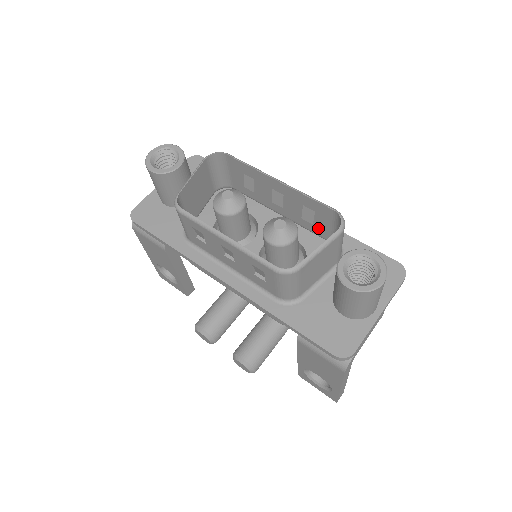
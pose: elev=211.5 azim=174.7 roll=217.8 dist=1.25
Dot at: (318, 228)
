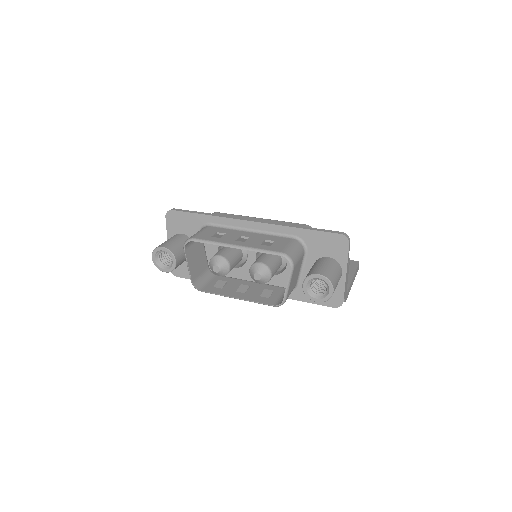
Dot at: occluded
